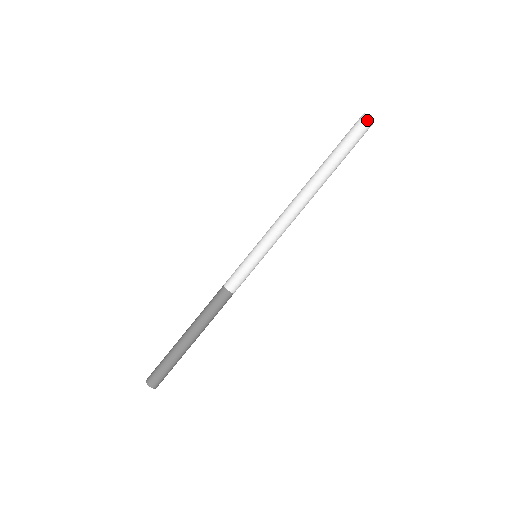
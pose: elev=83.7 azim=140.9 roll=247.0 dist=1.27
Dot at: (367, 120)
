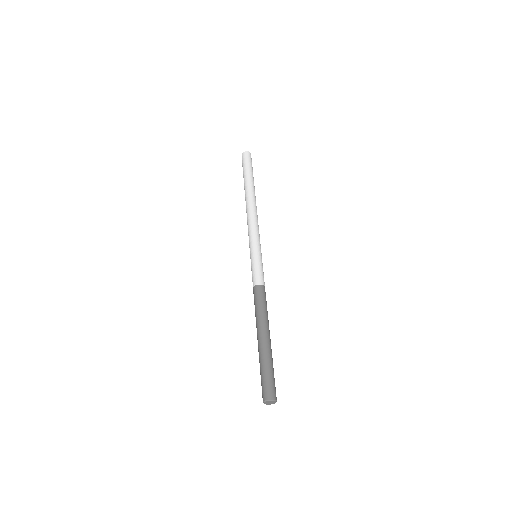
Dot at: (248, 153)
